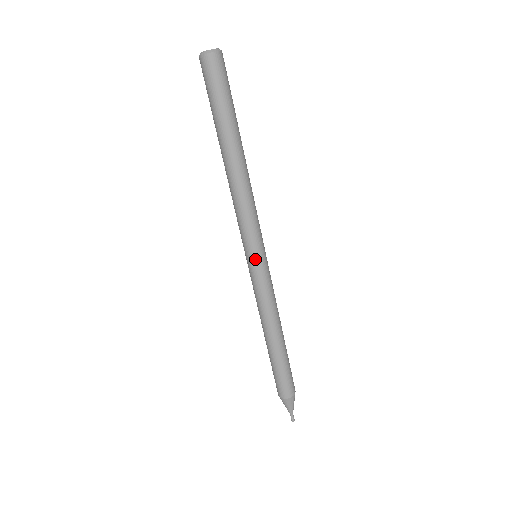
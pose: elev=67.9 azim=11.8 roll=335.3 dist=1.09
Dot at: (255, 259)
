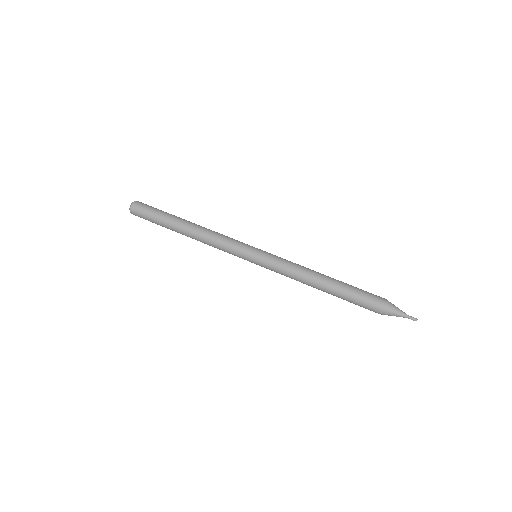
Dot at: (256, 251)
